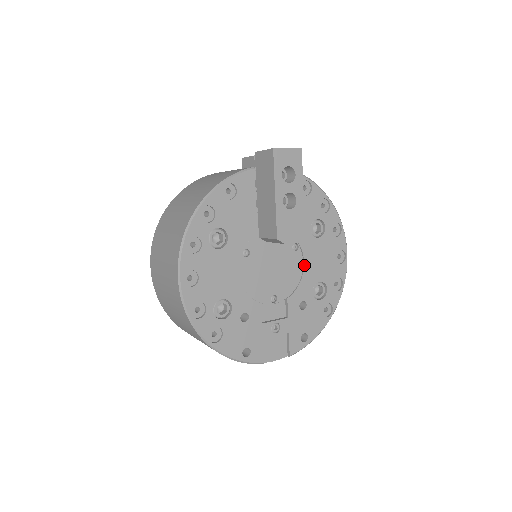
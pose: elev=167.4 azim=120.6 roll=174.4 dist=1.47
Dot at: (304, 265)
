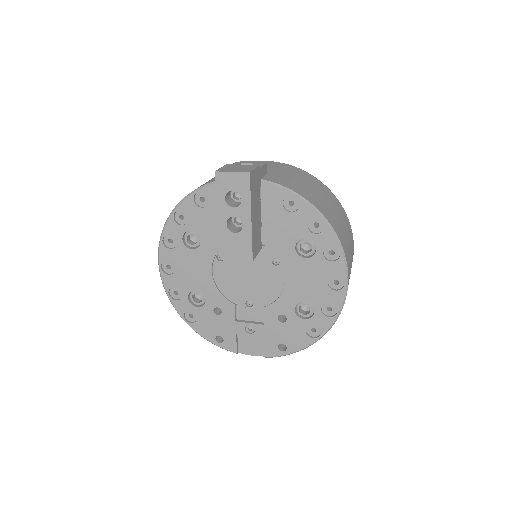
Dot at: (285, 281)
